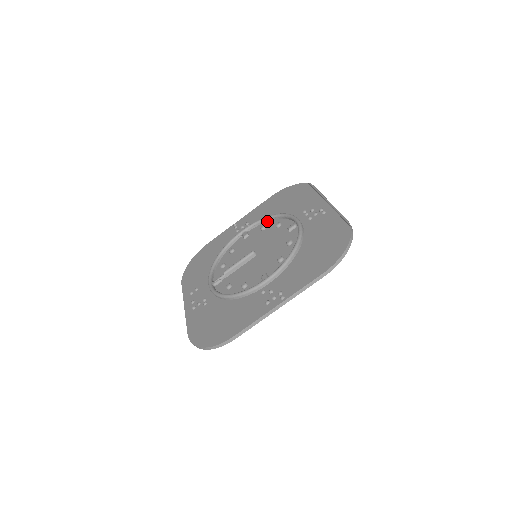
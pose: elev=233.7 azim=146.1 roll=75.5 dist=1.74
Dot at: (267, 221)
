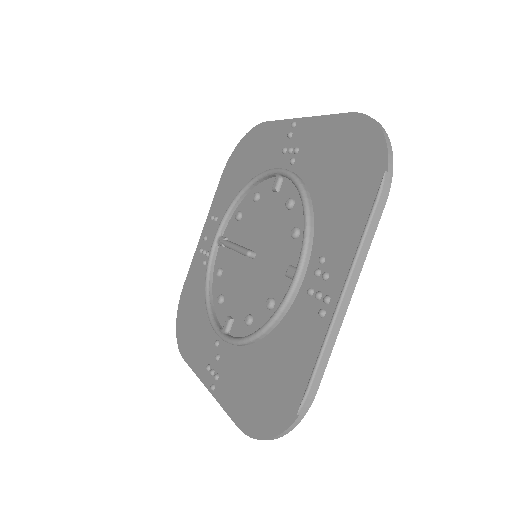
Dot at: occluded
